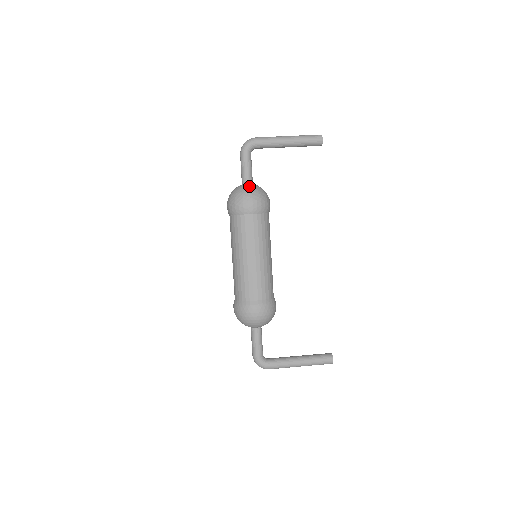
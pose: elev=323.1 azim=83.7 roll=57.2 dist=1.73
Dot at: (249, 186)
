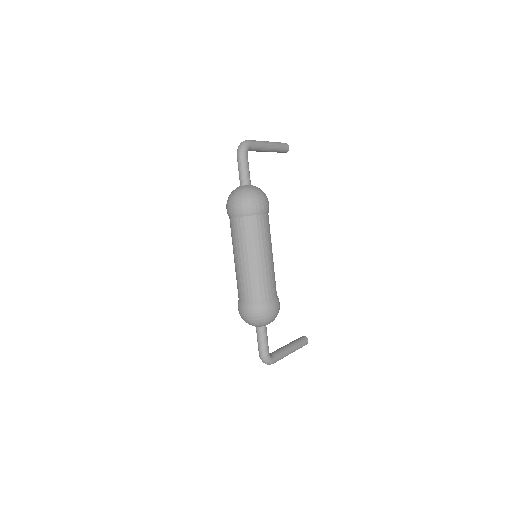
Dot at: (256, 187)
